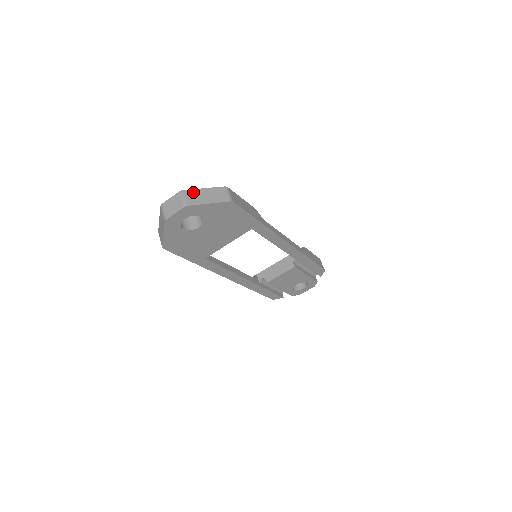
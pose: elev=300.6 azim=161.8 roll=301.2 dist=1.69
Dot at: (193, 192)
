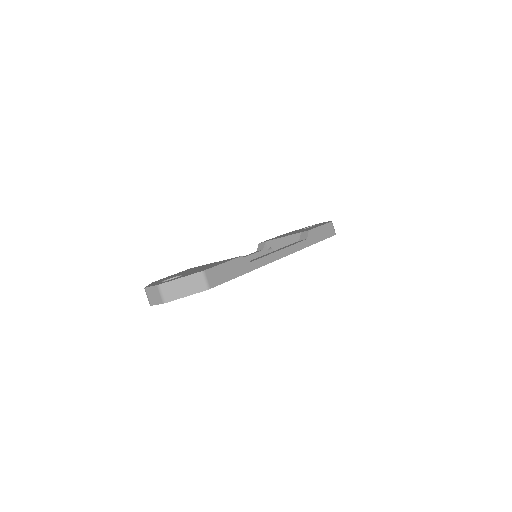
Dot at: (170, 285)
